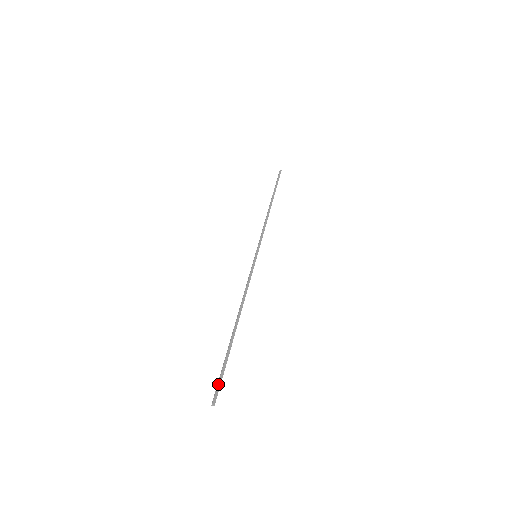
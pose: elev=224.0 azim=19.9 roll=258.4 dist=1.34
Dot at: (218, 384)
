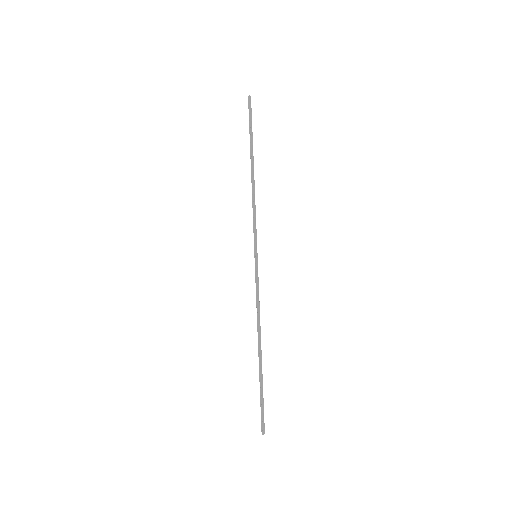
Dot at: (263, 416)
